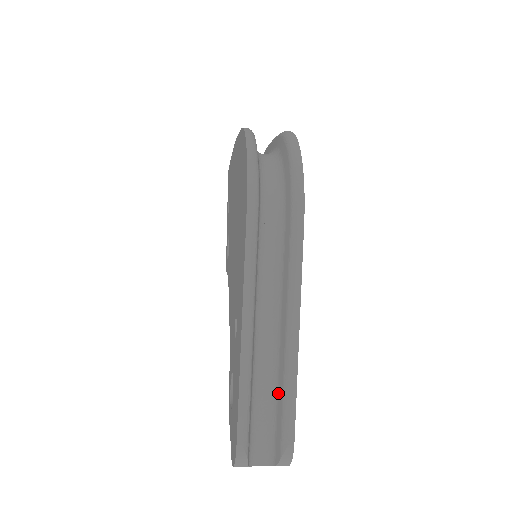
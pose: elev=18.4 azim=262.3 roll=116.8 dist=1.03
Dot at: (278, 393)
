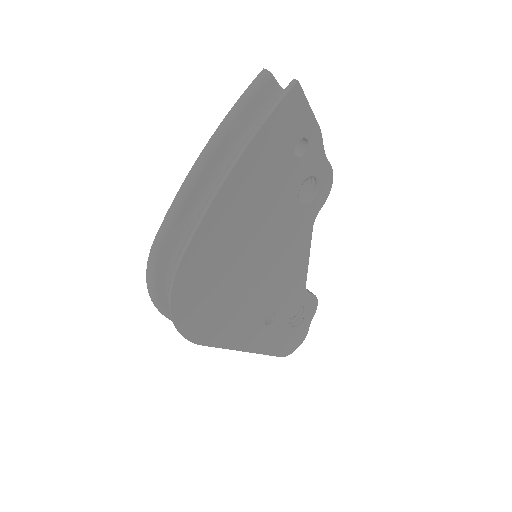
Dot at: occluded
